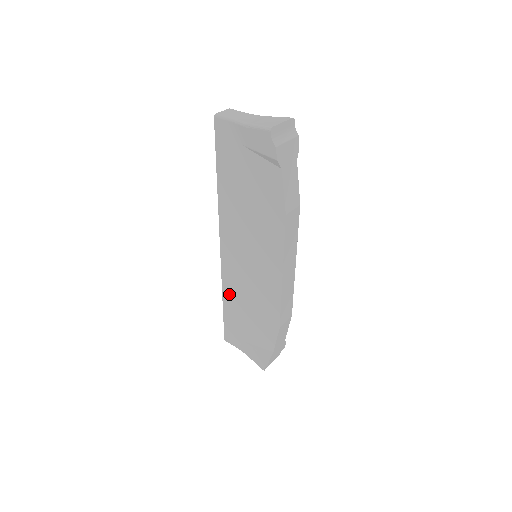
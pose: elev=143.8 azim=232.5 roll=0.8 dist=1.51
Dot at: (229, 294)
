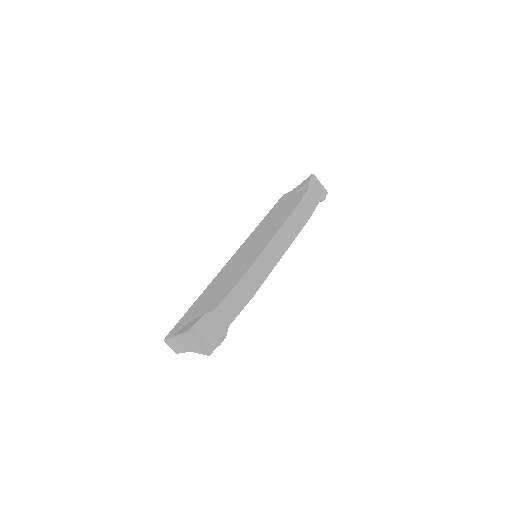
Dot at: (210, 287)
